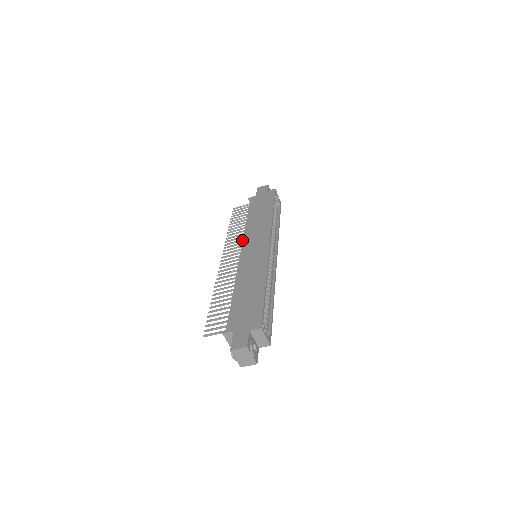
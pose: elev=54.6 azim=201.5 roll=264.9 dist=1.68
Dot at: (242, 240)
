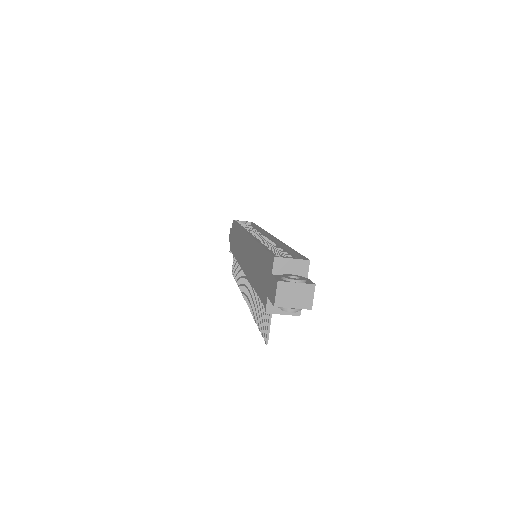
Dot at: occluded
